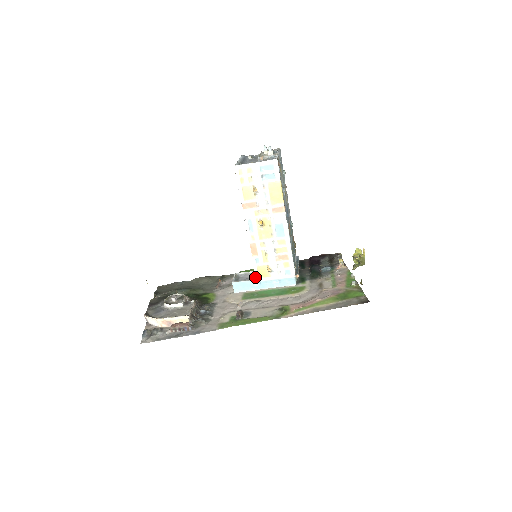
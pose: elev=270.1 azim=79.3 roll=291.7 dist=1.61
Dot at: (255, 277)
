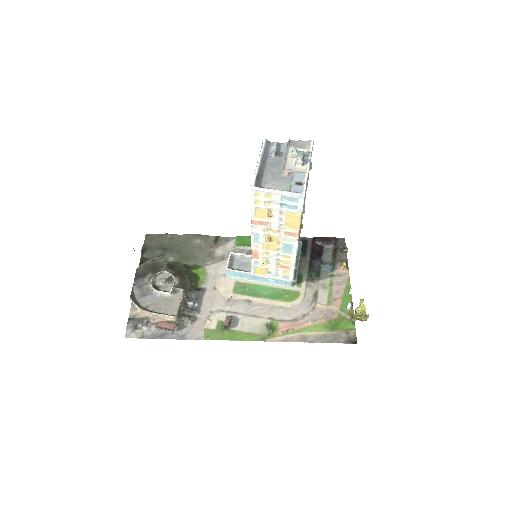
Dot at: occluded
